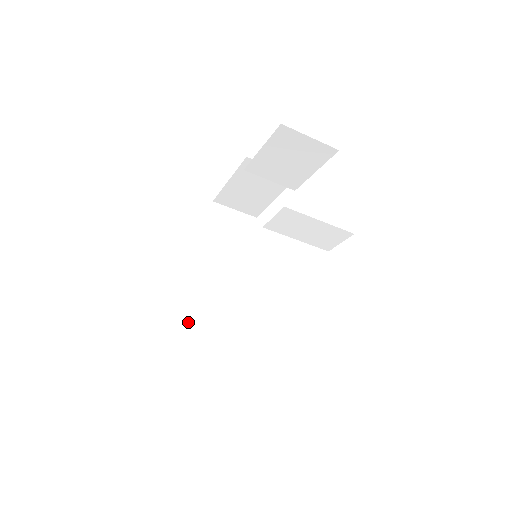
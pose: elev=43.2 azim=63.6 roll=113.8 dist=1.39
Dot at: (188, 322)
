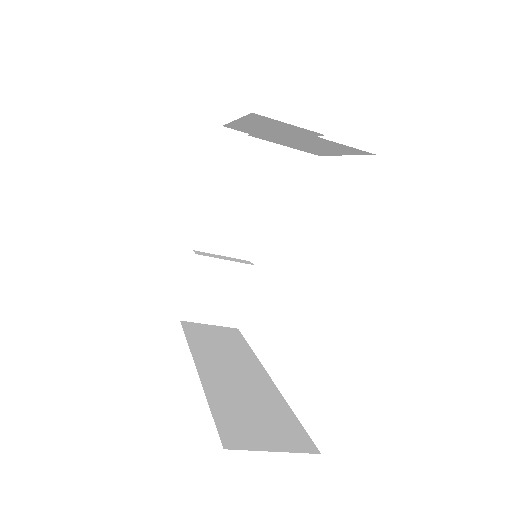
Dot at: (188, 288)
